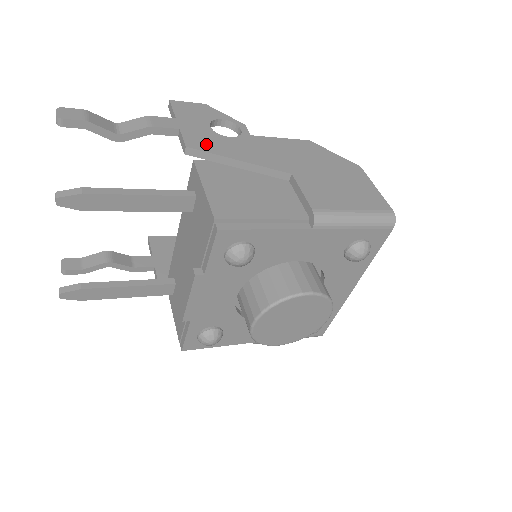
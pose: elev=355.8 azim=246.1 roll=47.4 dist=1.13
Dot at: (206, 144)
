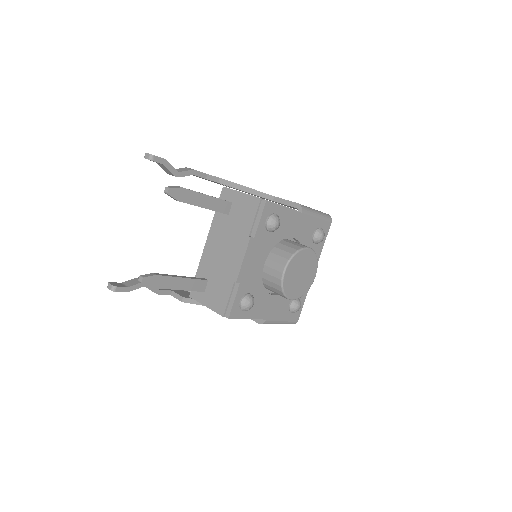
Dot at: occluded
